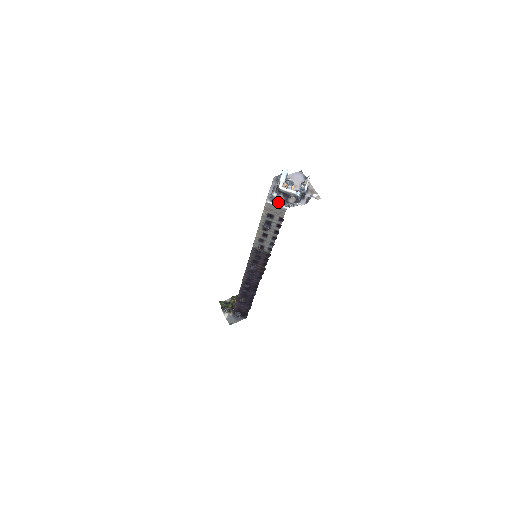
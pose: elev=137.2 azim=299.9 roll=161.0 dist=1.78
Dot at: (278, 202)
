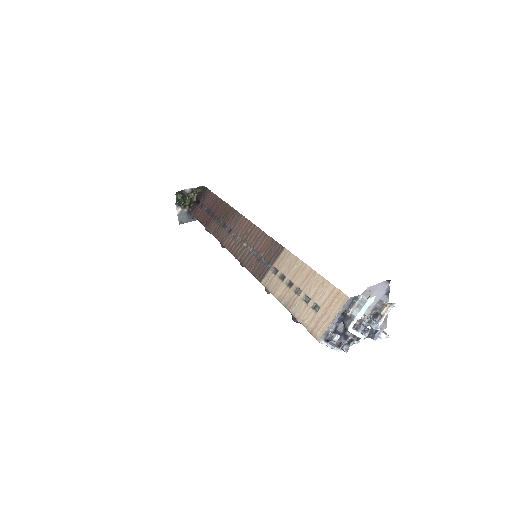
Dot at: occluded
